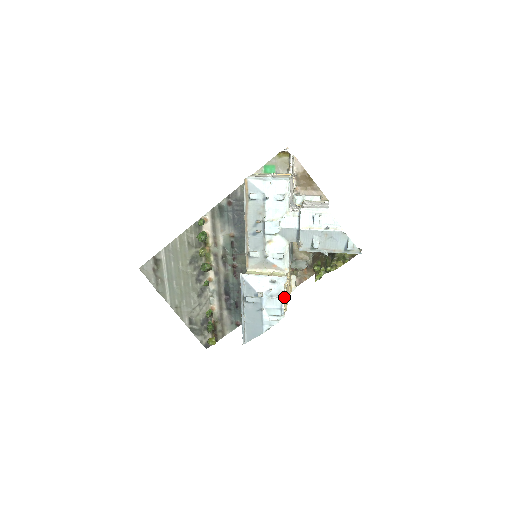
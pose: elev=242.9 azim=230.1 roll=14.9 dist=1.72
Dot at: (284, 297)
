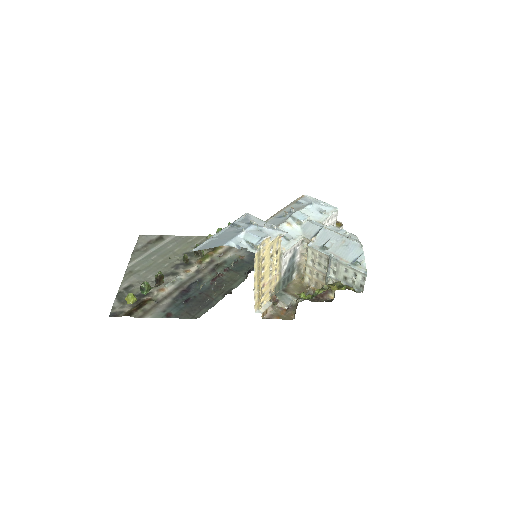
Dot at: (270, 241)
